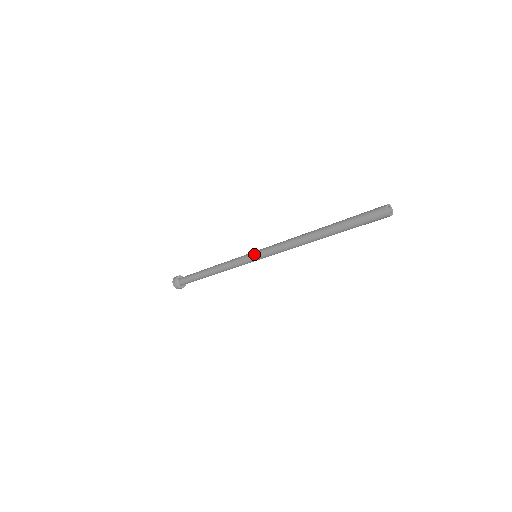
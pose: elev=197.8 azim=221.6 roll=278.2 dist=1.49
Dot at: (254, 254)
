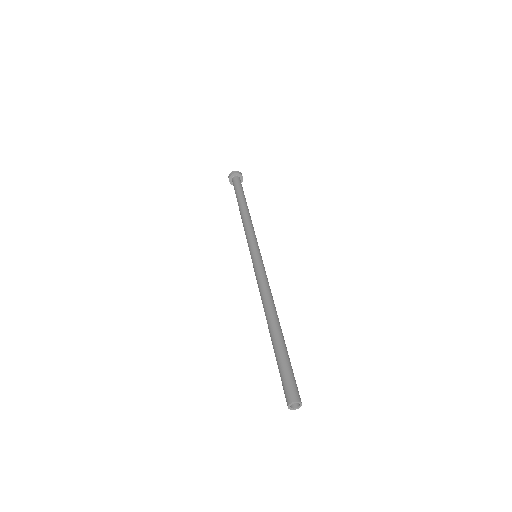
Dot at: (252, 256)
